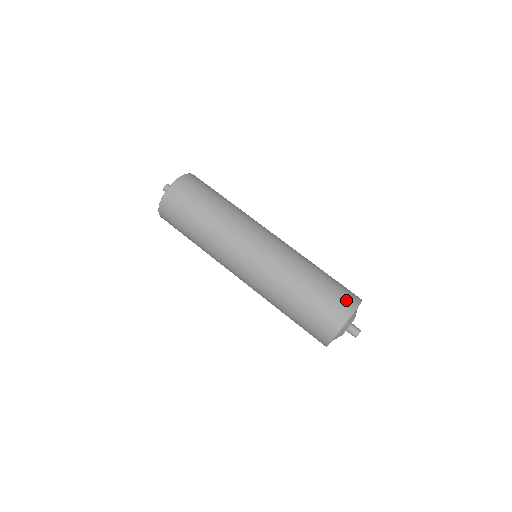
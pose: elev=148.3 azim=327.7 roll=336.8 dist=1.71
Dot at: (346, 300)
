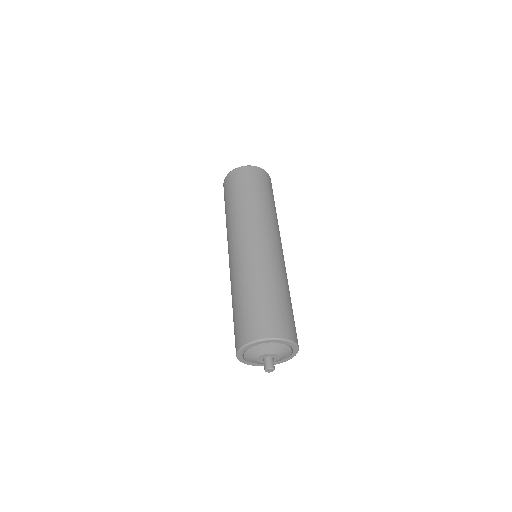
Dot at: (266, 326)
